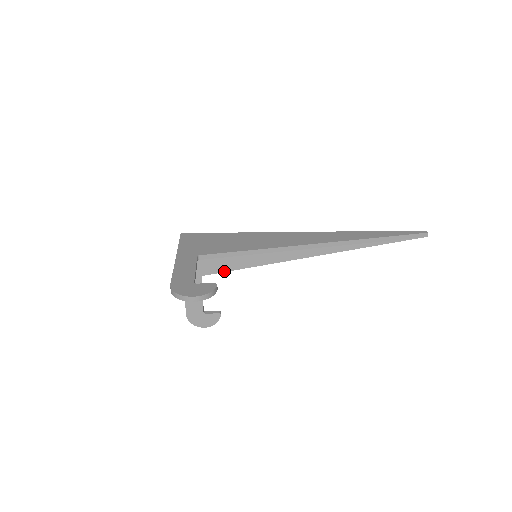
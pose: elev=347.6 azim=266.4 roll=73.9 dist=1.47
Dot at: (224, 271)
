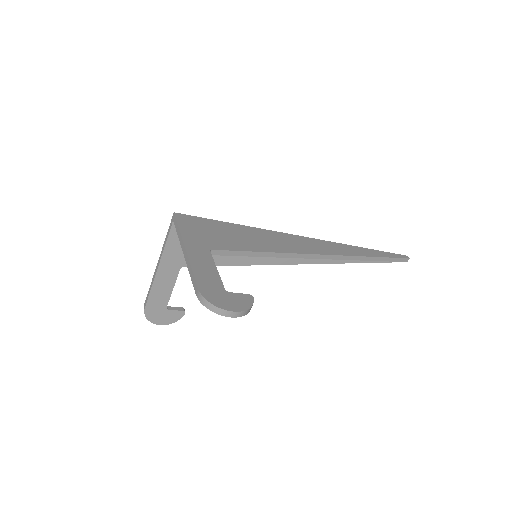
Dot at: occluded
